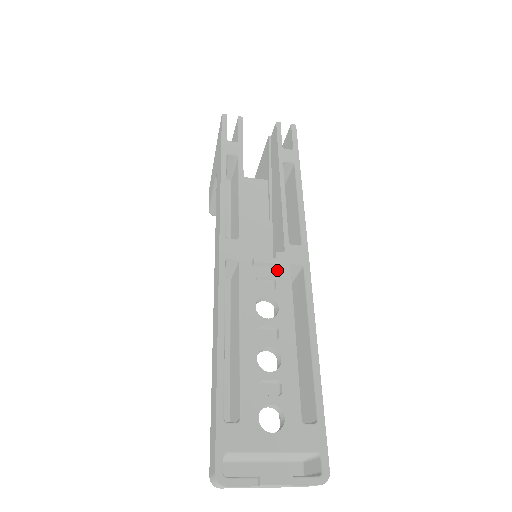
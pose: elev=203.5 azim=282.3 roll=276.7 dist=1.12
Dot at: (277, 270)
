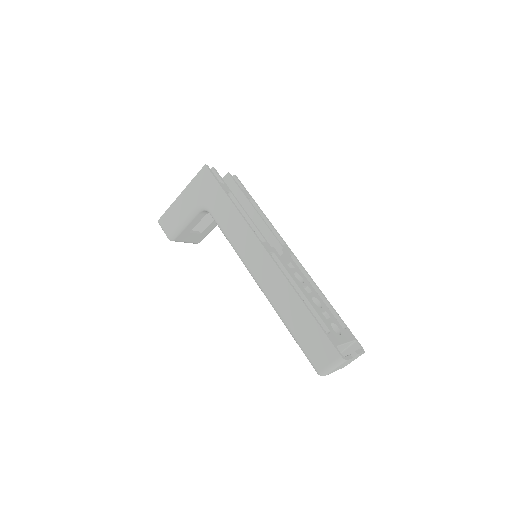
Dot at: (288, 258)
